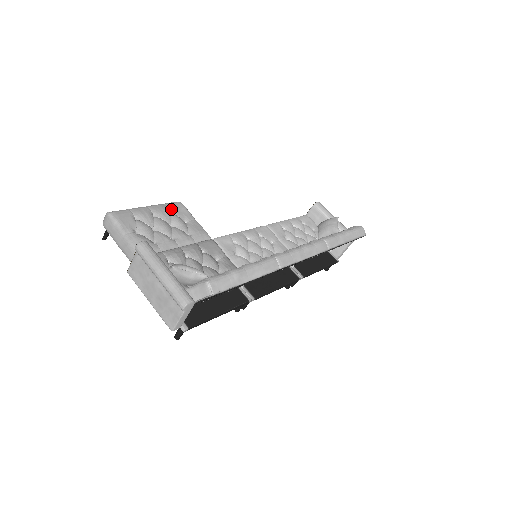
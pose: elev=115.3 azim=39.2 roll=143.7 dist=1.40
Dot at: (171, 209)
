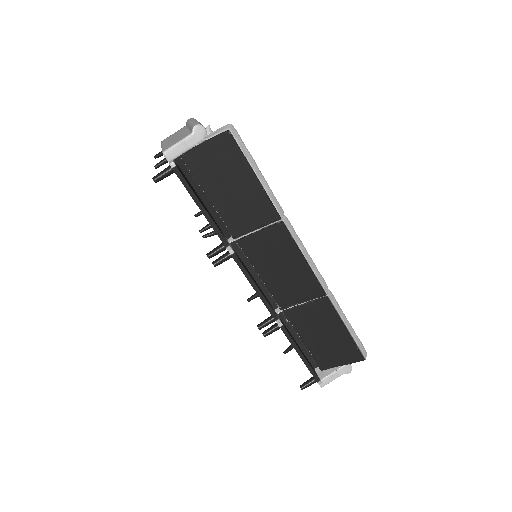
Dot at: occluded
